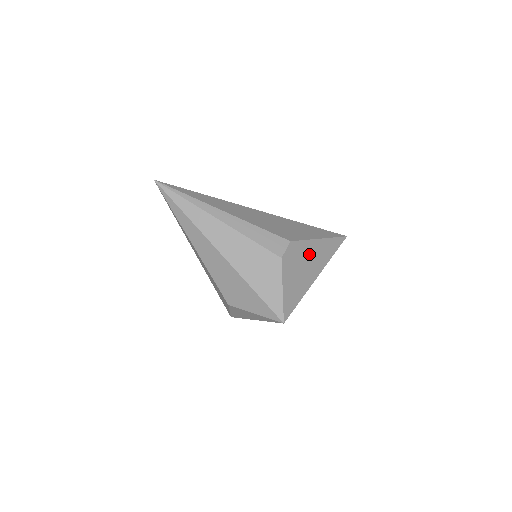
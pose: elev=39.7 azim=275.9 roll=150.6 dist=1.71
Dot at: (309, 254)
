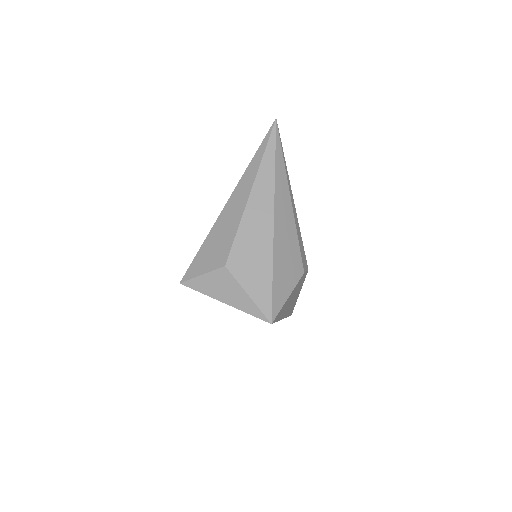
Dot at: (296, 295)
